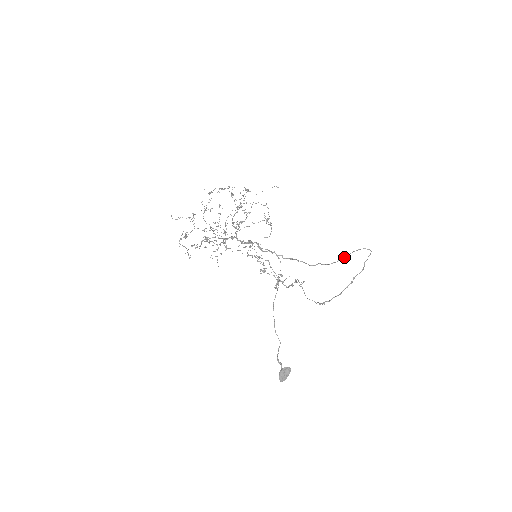
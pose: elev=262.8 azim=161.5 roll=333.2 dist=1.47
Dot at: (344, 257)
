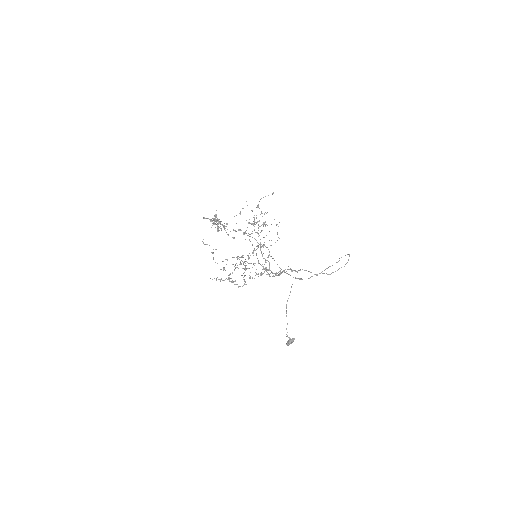
Dot at: occluded
